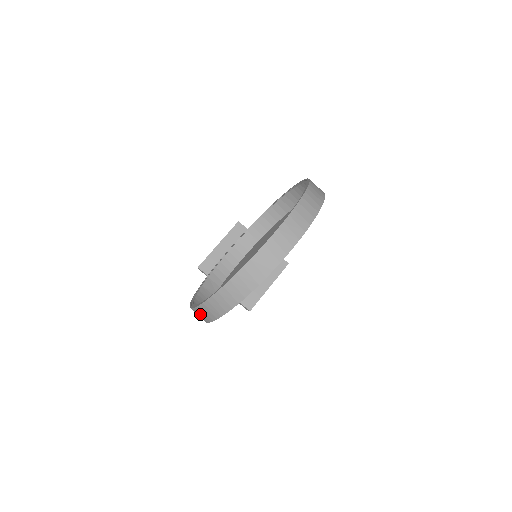
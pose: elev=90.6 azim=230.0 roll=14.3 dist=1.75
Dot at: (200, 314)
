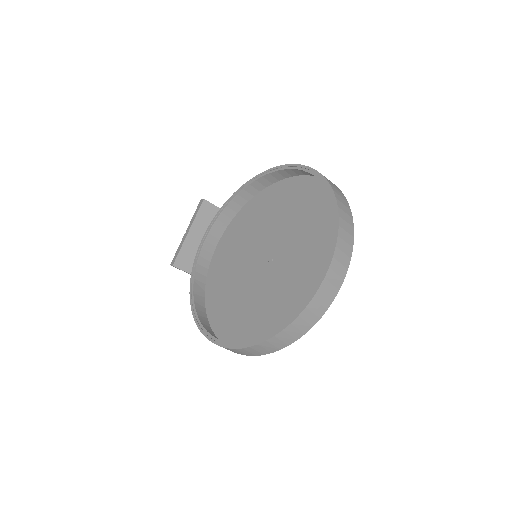
Dot at: occluded
